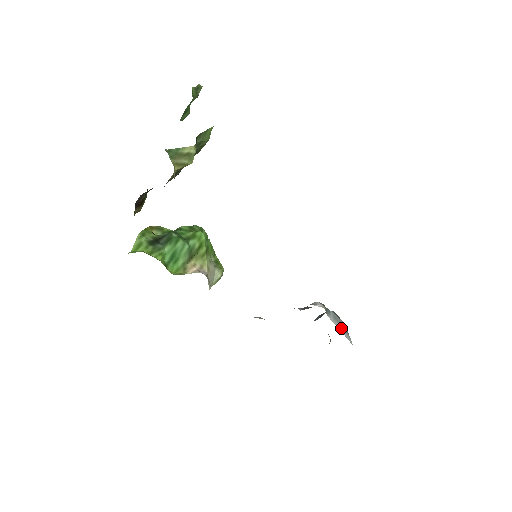
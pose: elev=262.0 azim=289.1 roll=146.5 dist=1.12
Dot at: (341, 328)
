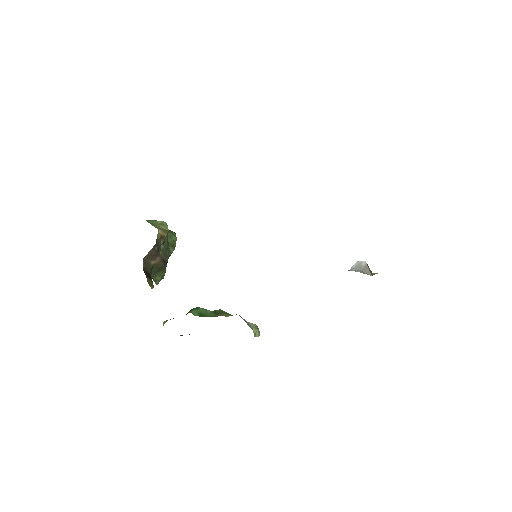
Dot at: occluded
